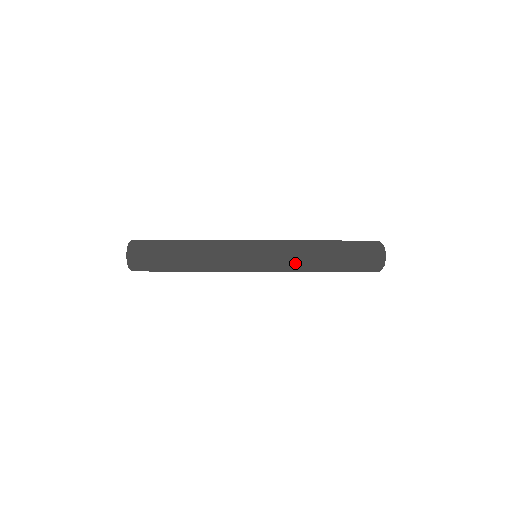
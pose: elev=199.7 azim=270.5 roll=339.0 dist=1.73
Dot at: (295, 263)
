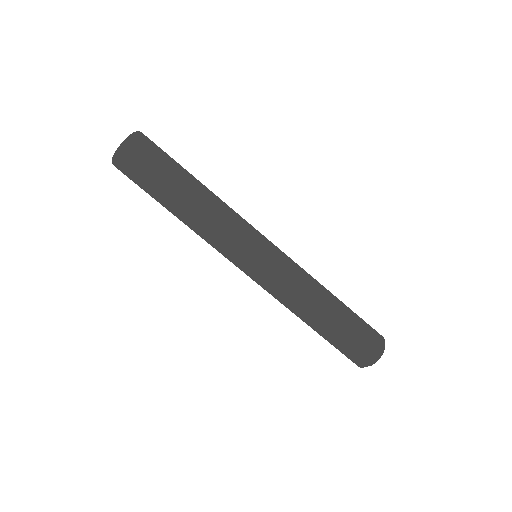
Dot at: (294, 293)
